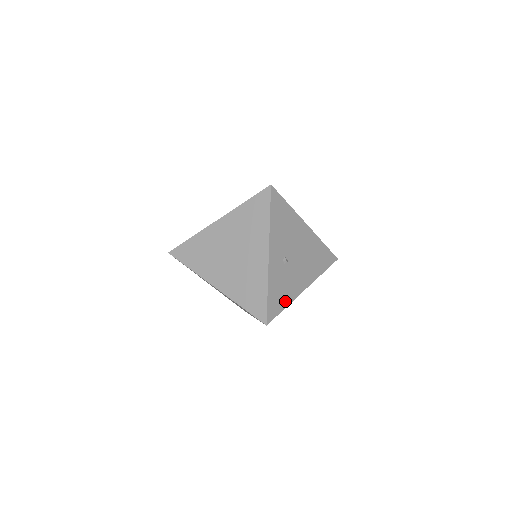
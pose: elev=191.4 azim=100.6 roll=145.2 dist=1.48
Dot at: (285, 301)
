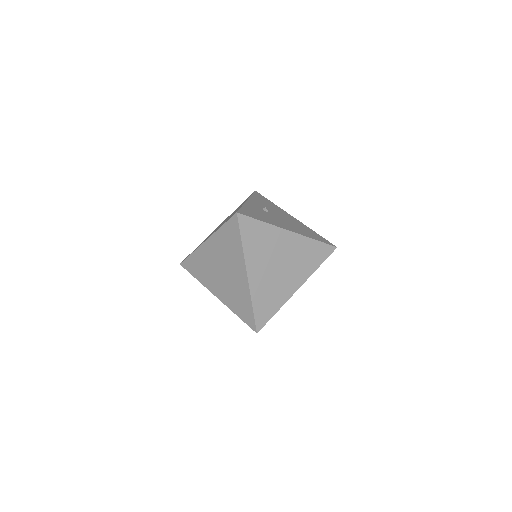
Dot at: (263, 220)
